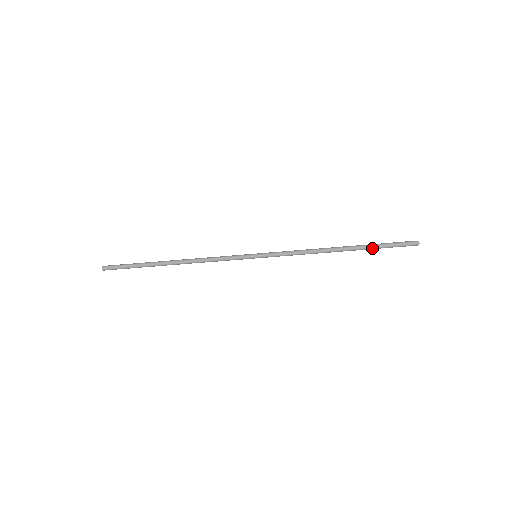
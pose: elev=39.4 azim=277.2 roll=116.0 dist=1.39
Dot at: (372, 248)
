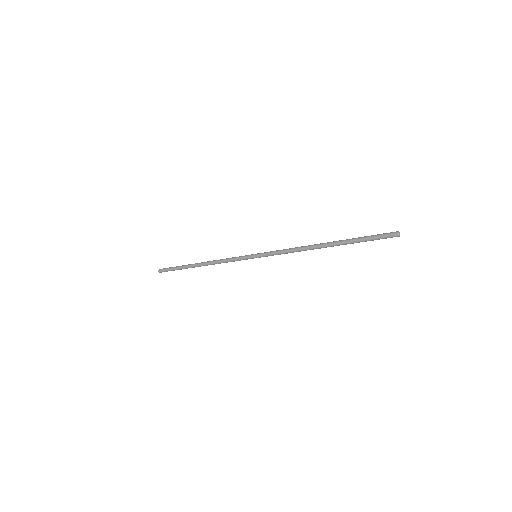
Dot at: (352, 243)
